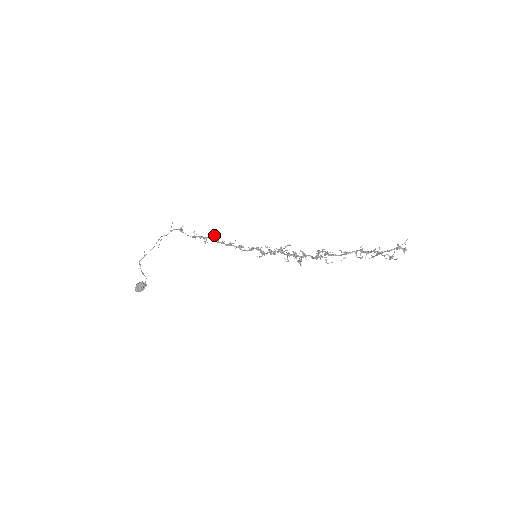
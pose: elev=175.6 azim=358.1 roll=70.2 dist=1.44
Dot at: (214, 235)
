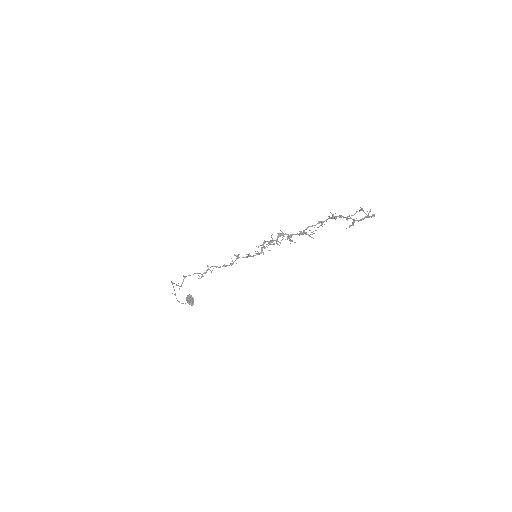
Dot at: occluded
